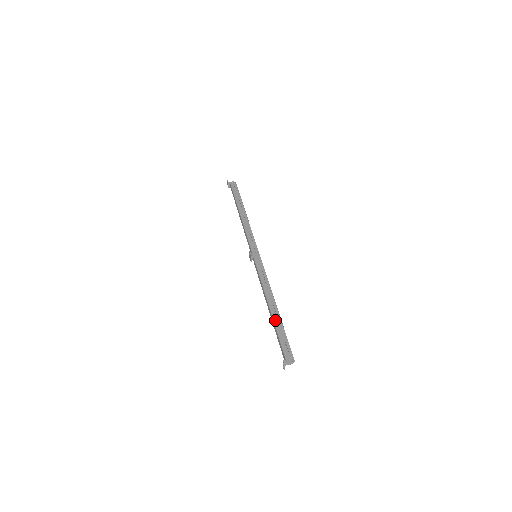
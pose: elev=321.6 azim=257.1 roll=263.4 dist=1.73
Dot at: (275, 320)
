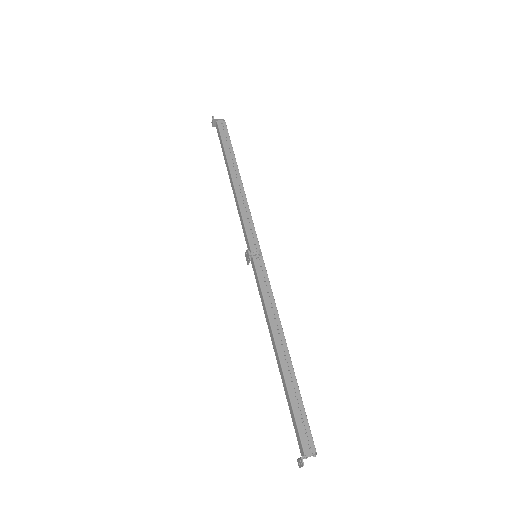
Dot at: (287, 379)
